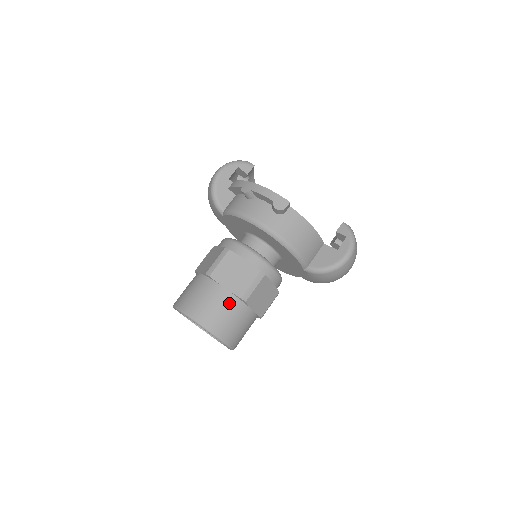
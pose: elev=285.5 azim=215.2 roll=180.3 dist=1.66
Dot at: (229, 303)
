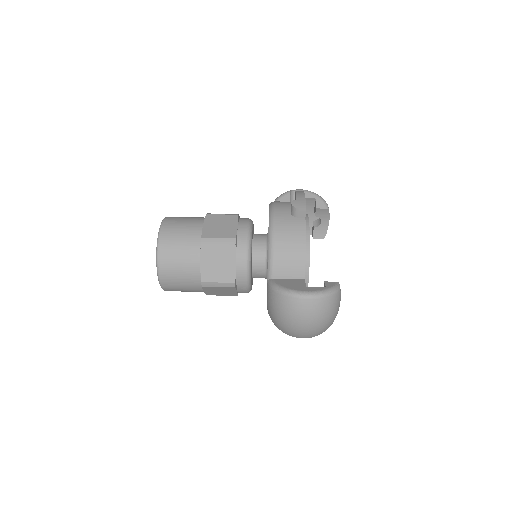
Dot at: (192, 234)
